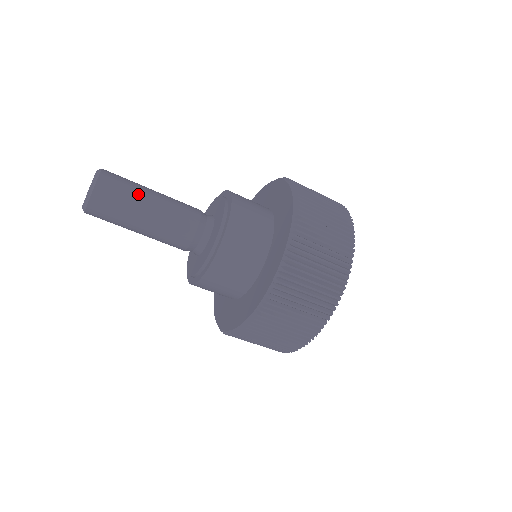
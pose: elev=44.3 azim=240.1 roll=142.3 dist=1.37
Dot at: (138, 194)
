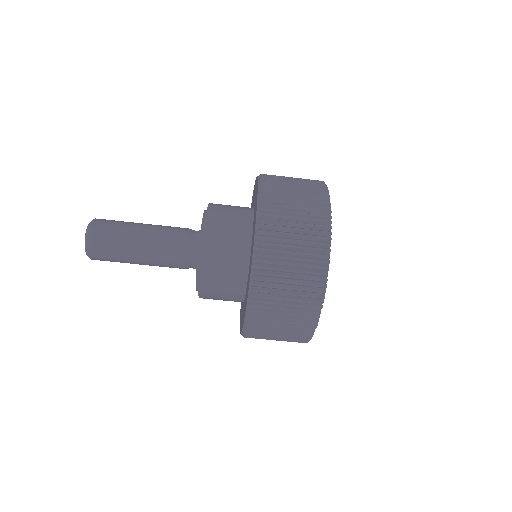
Dot at: (127, 227)
